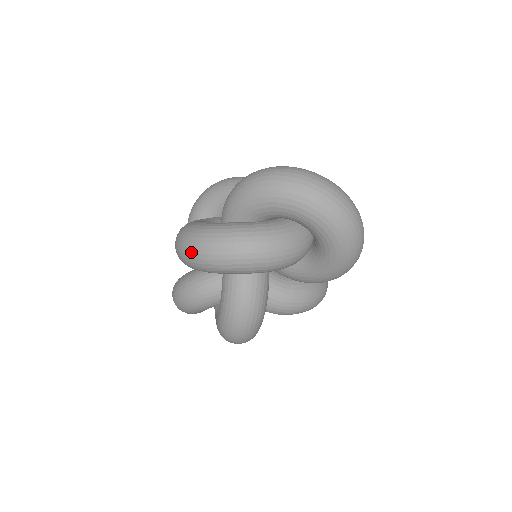
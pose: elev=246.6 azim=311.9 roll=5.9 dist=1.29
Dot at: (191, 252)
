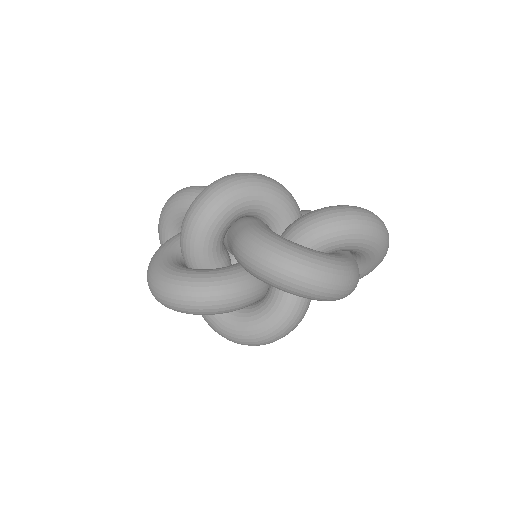
Dot at: (315, 284)
